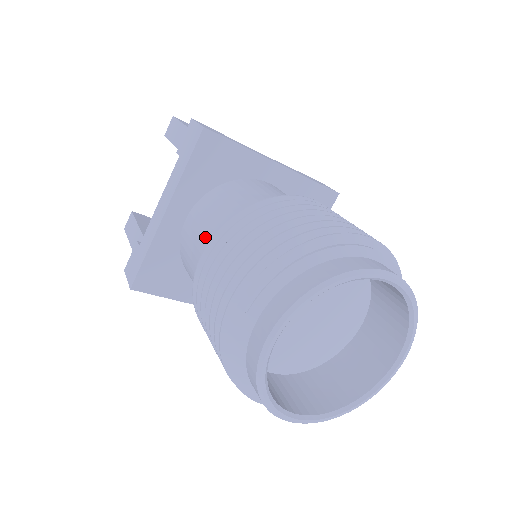
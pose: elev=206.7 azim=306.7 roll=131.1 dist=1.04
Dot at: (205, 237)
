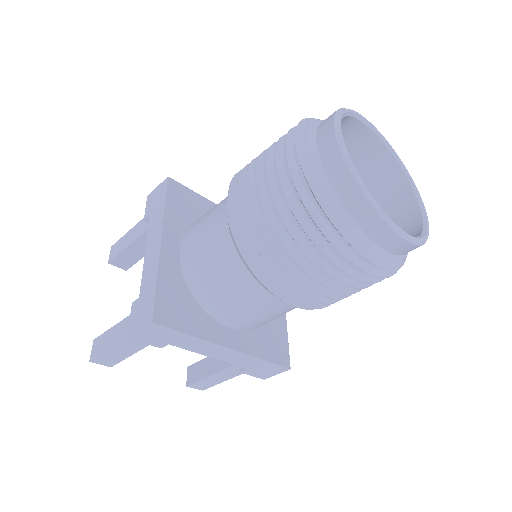
Dot at: (215, 218)
